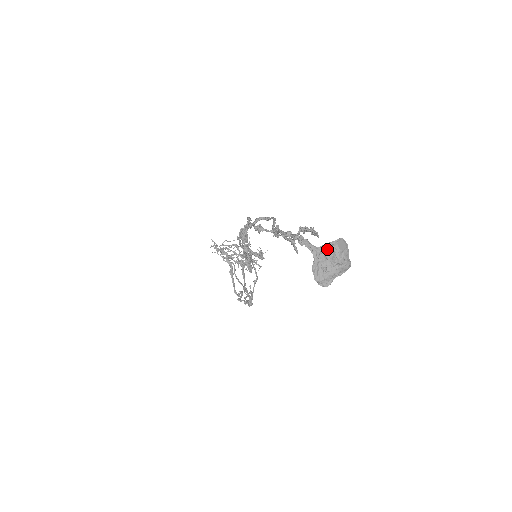
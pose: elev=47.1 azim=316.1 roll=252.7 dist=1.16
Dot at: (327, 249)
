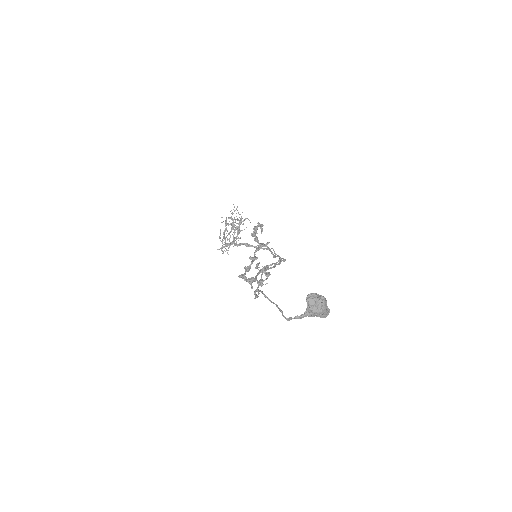
Dot at: (311, 311)
